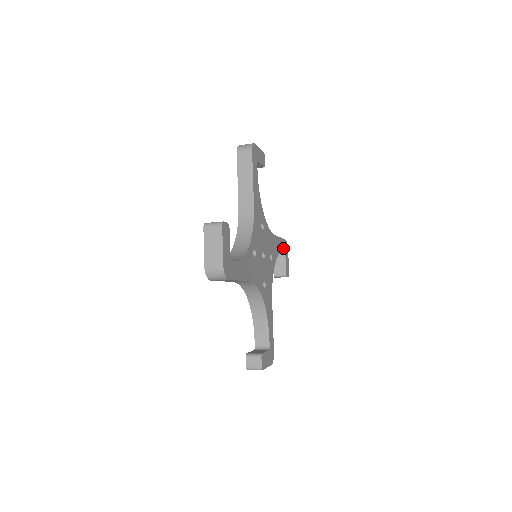
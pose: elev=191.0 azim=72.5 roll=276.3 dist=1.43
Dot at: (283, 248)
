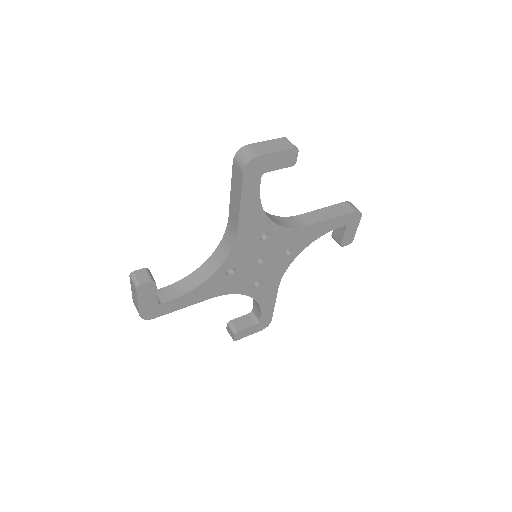
Dot at: (341, 223)
